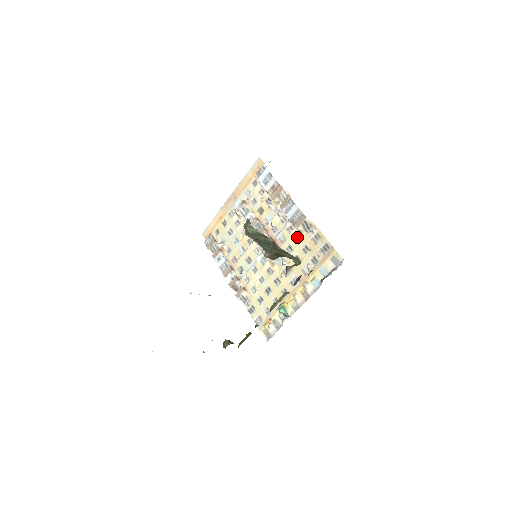
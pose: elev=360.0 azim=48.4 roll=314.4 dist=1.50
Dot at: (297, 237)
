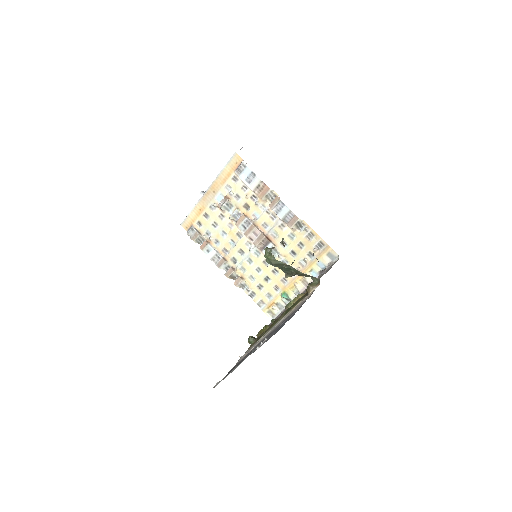
Dot at: (290, 234)
